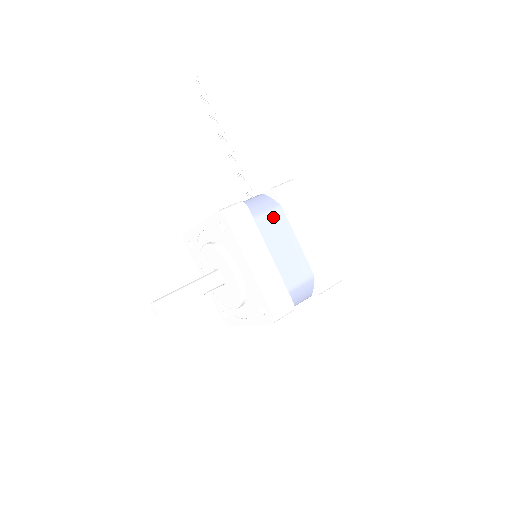
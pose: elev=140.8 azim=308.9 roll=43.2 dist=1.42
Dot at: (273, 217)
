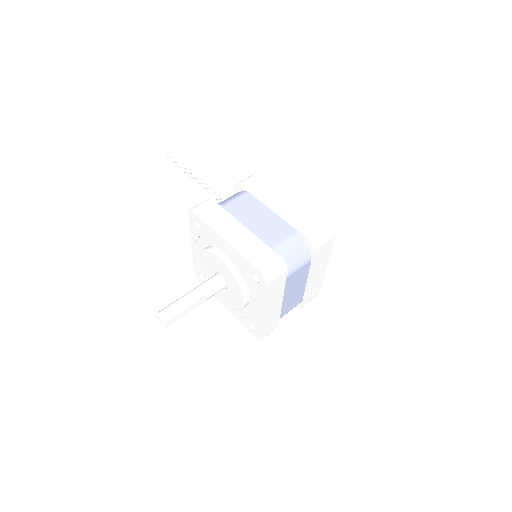
Dot at: (240, 200)
